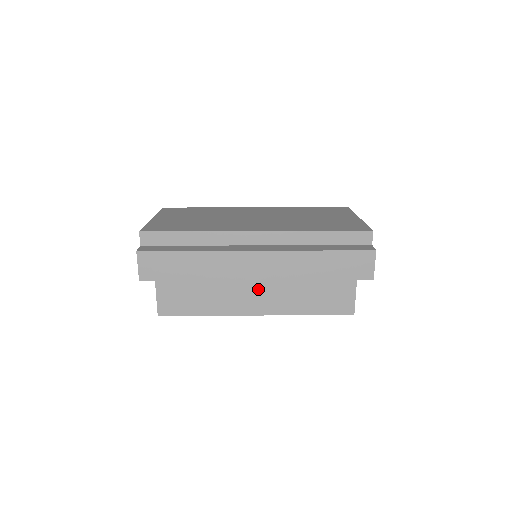
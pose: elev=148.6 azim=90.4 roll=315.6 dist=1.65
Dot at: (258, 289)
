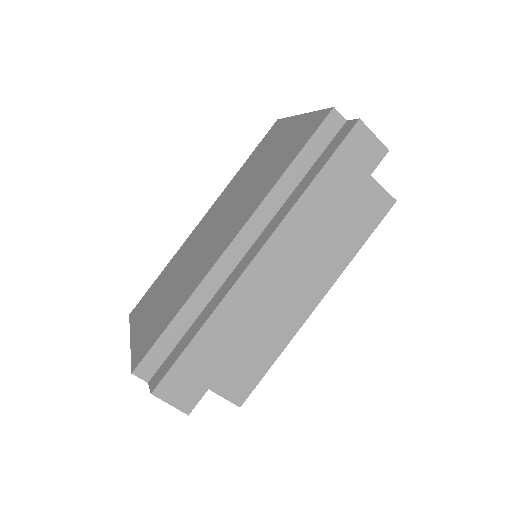
Dot at: (292, 281)
